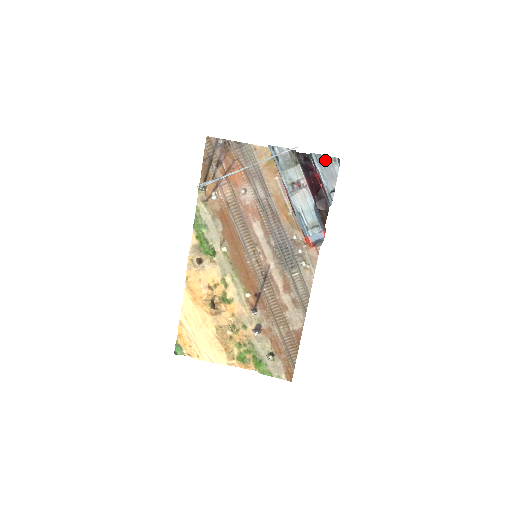
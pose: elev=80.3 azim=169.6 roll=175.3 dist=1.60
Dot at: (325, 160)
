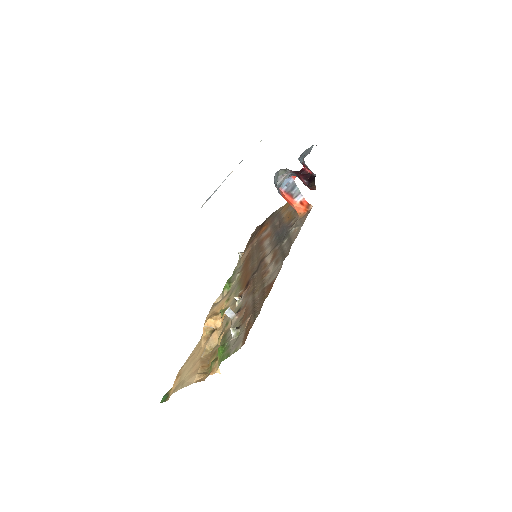
Dot at: (305, 152)
